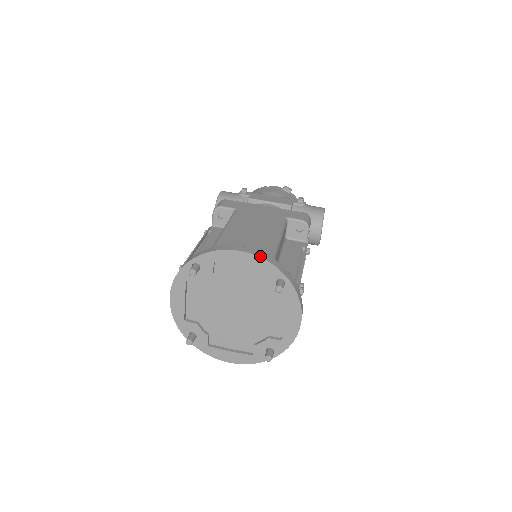
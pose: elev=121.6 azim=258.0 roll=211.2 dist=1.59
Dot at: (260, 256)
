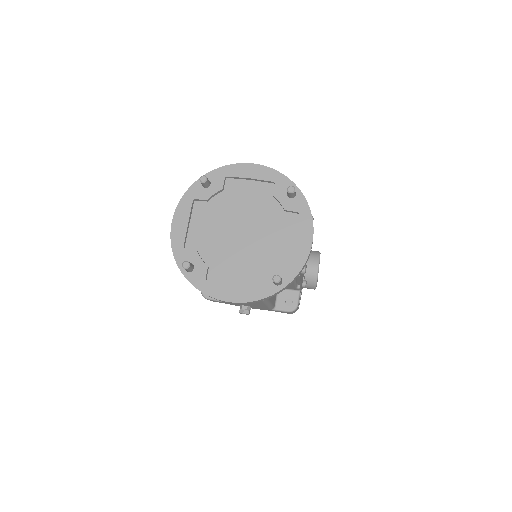
Dot at: (272, 169)
